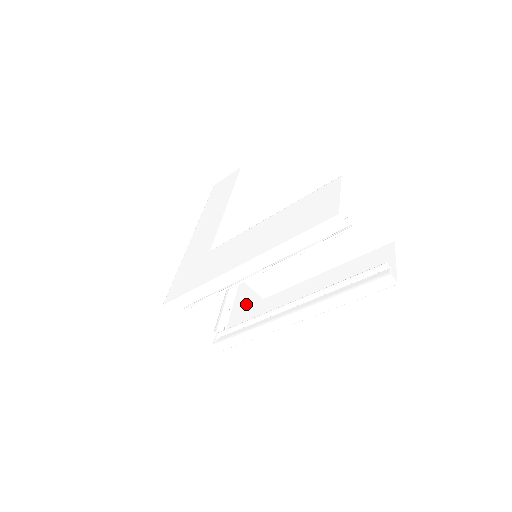
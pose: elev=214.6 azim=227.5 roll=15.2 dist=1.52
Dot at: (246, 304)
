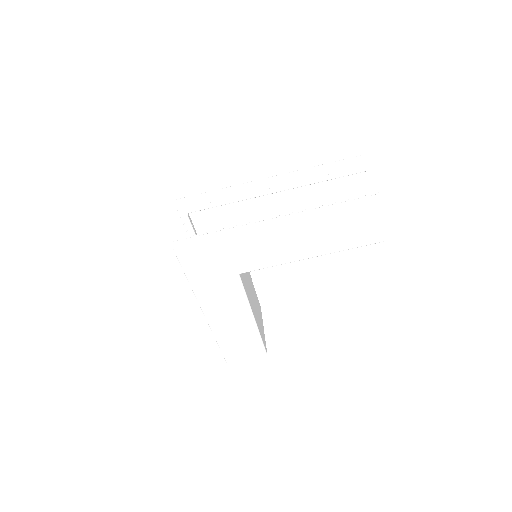
Dot at: (214, 280)
